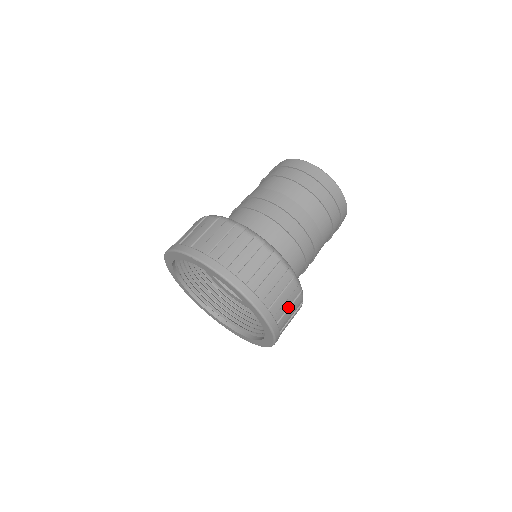
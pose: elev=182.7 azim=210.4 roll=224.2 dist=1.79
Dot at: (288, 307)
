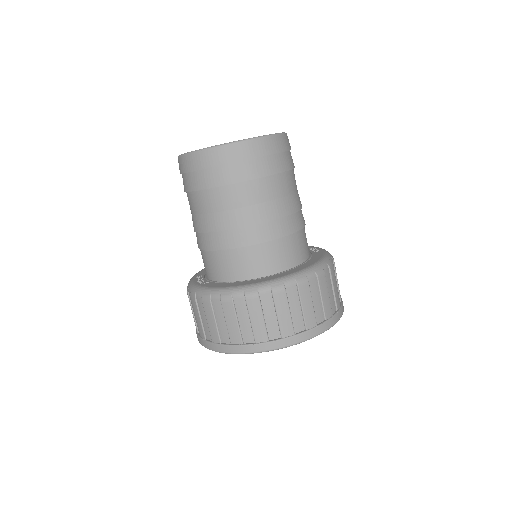
Dot at: (320, 299)
